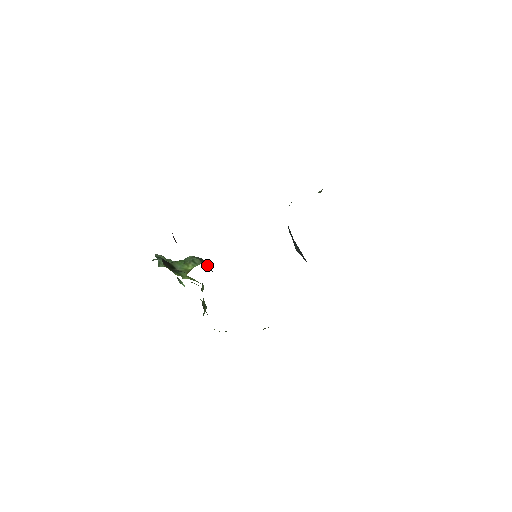
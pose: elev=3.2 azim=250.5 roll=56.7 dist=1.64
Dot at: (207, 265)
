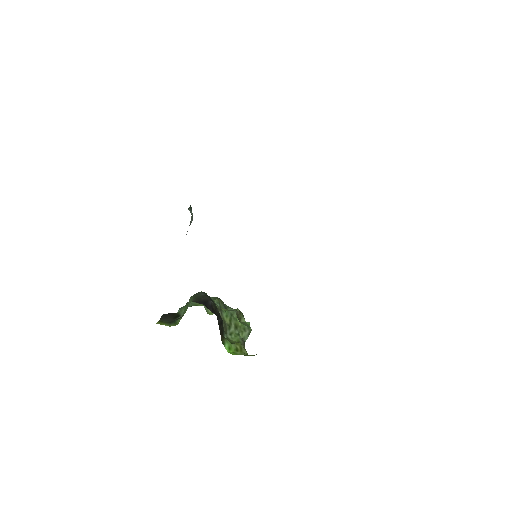
Dot at: (201, 298)
